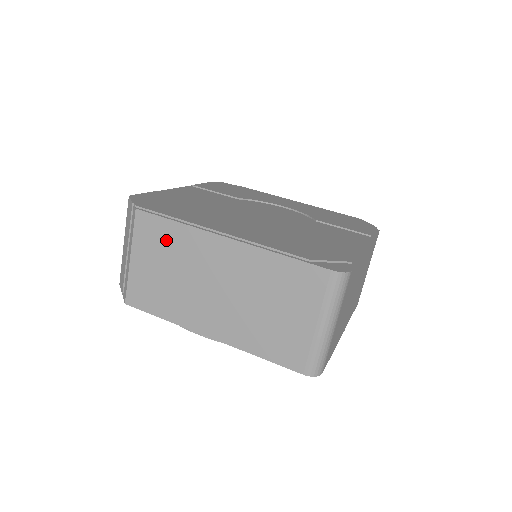
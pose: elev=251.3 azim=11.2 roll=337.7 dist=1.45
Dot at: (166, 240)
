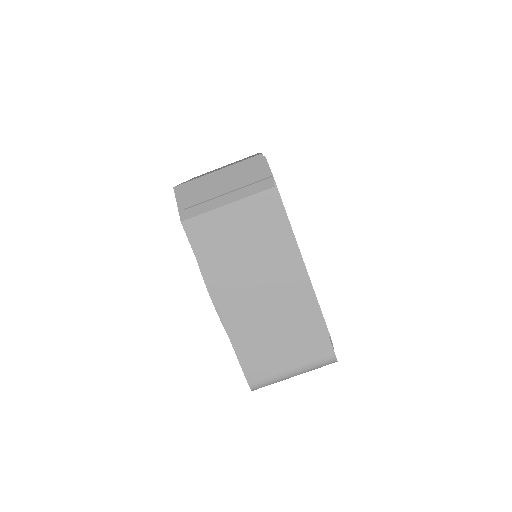
Dot at: (268, 228)
